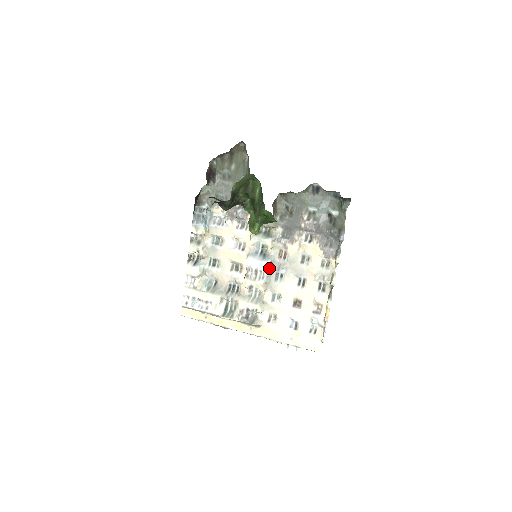
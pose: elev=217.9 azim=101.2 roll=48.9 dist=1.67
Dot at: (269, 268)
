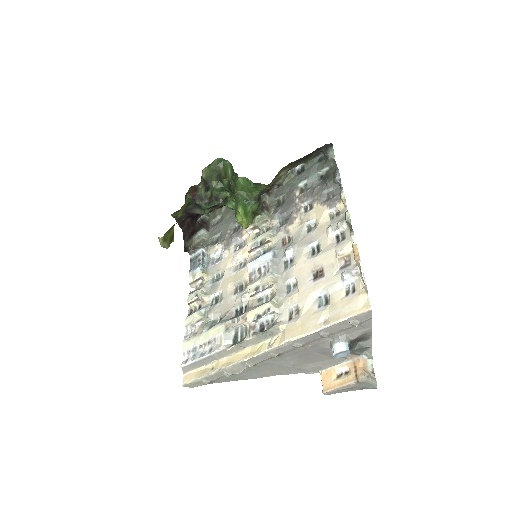
Dot at: (273, 258)
